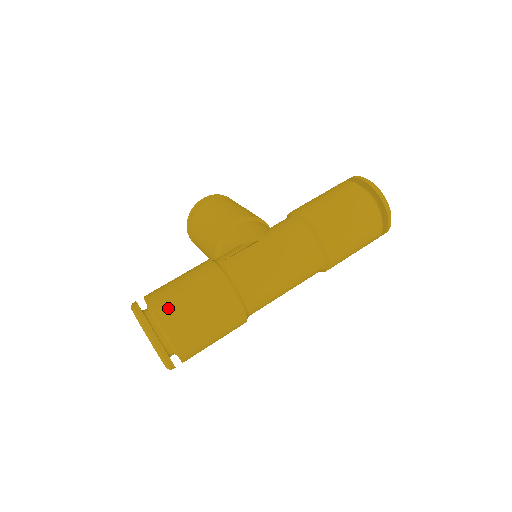
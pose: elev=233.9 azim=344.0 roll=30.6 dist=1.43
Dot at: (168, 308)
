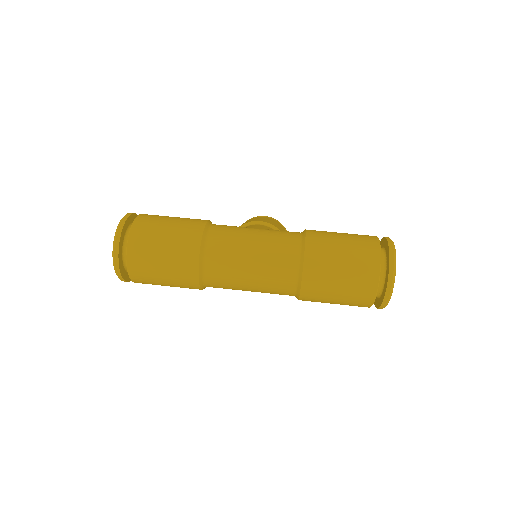
Dot at: (147, 221)
